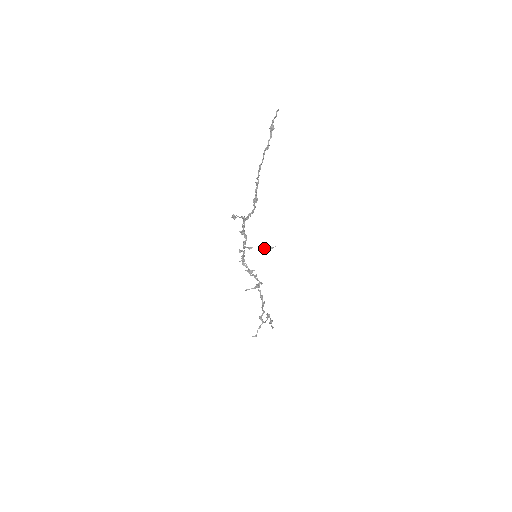
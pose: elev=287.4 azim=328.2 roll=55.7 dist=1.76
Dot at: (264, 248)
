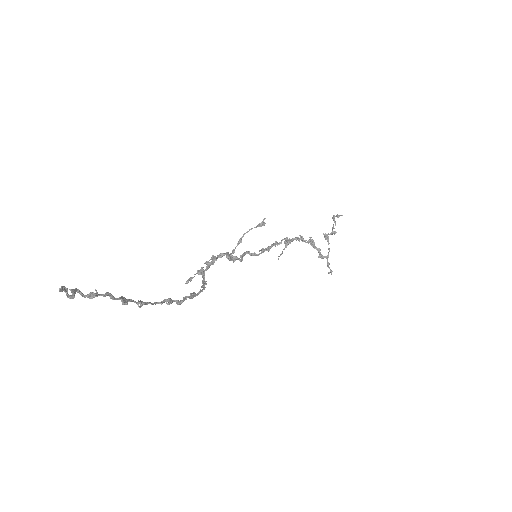
Dot at: occluded
